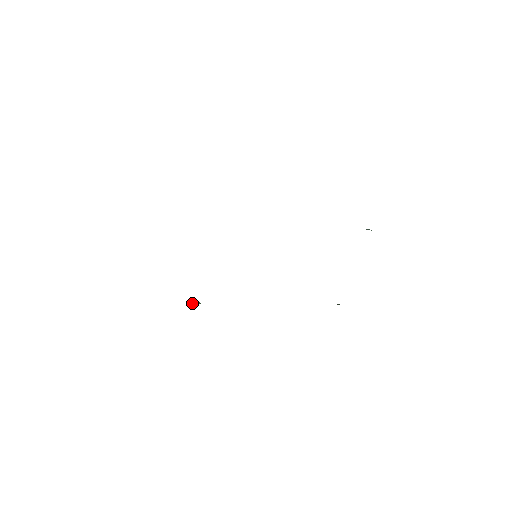
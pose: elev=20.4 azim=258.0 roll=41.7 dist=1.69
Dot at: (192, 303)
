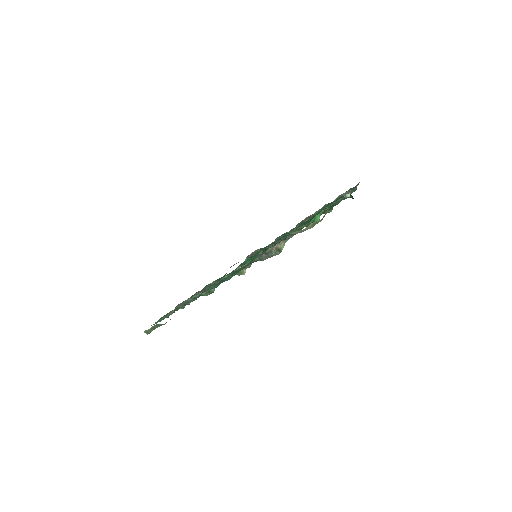
Dot at: occluded
